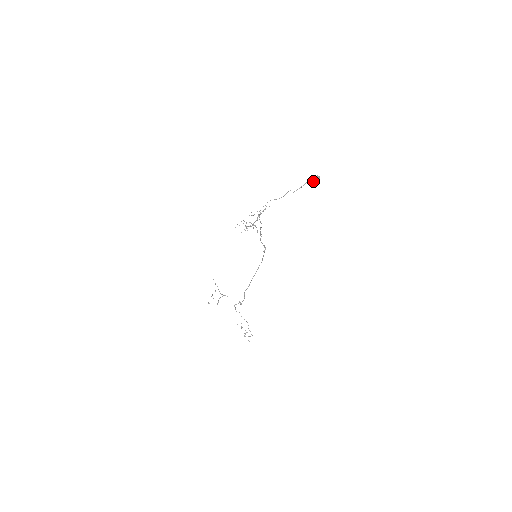
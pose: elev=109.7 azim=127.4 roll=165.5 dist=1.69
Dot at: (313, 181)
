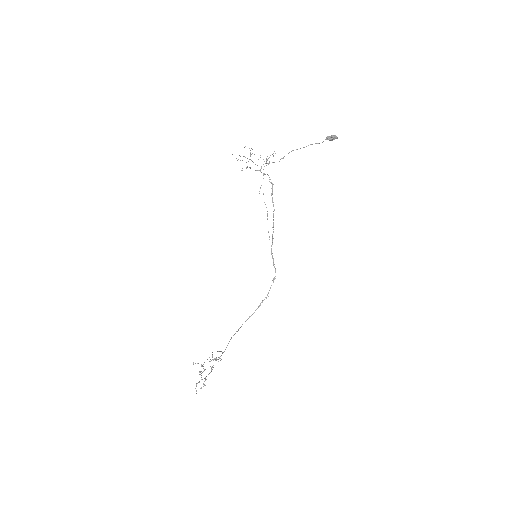
Dot at: (328, 136)
